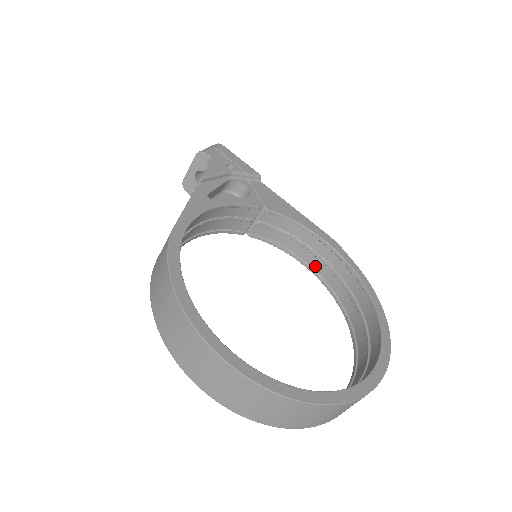
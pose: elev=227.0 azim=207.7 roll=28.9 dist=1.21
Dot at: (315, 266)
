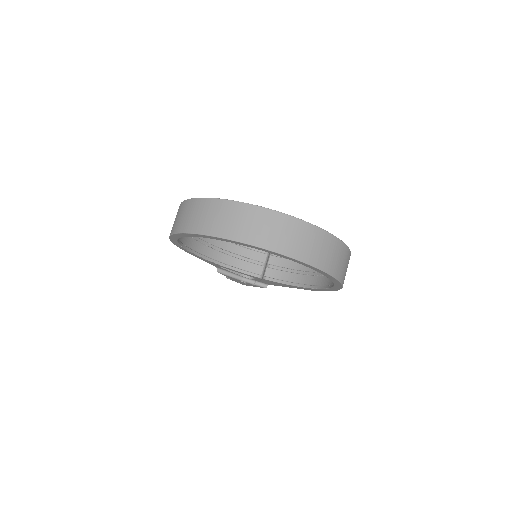
Dot at: (315, 283)
